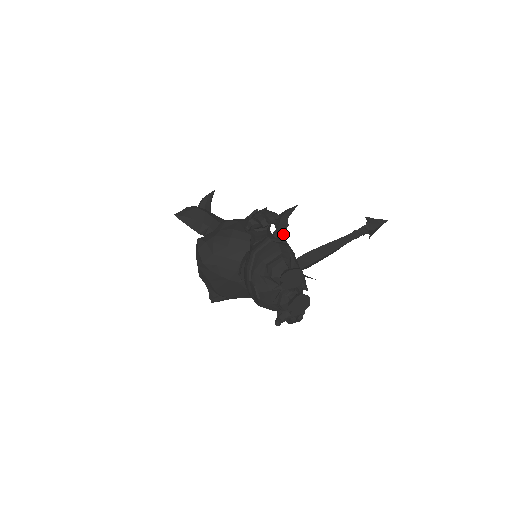
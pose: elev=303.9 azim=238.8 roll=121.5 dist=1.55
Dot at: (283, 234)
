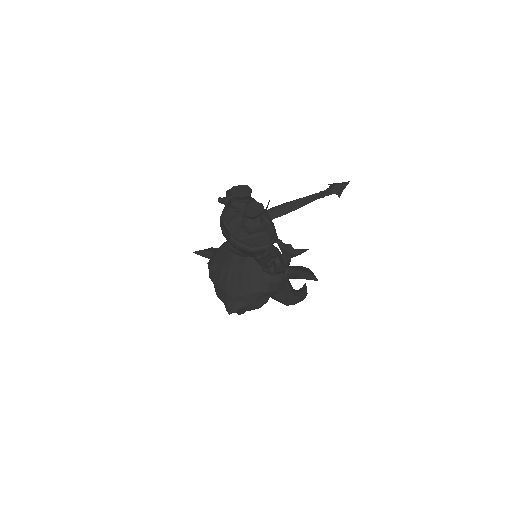
Dot at: occluded
